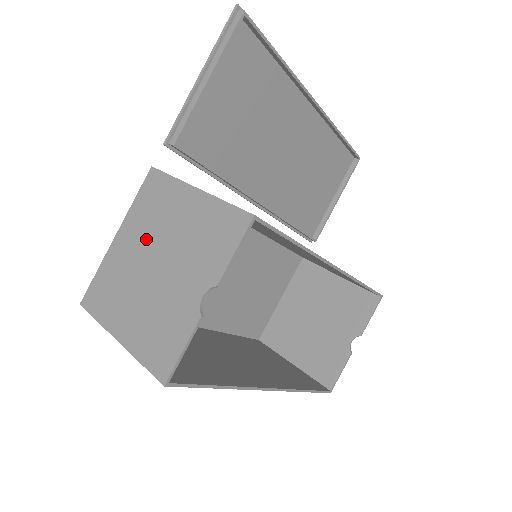
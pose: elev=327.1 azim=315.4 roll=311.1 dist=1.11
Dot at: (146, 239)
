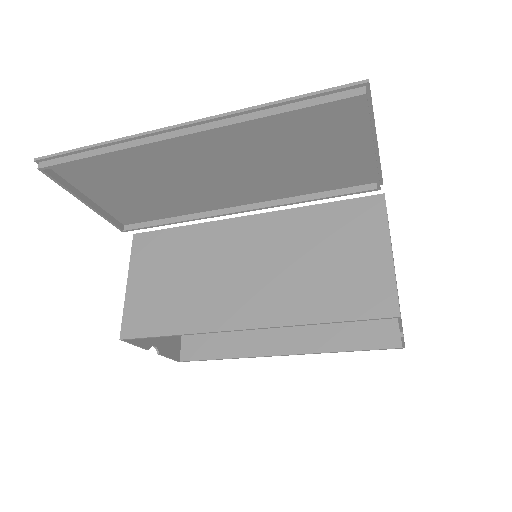
Dot at: occluded
